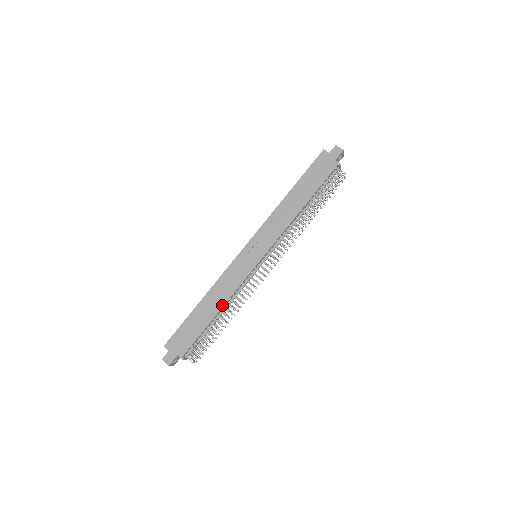
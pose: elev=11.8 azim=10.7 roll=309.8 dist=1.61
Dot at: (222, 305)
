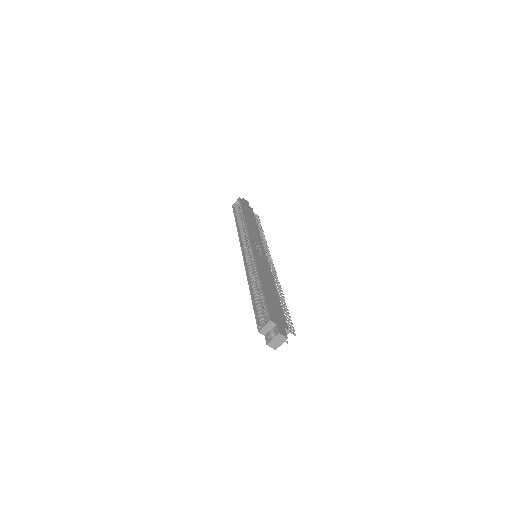
Dot at: (274, 285)
